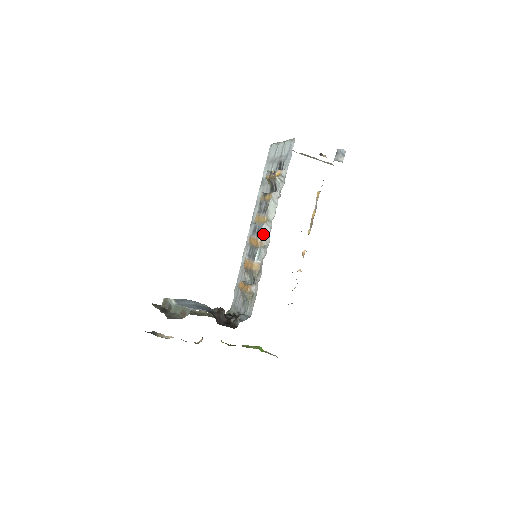
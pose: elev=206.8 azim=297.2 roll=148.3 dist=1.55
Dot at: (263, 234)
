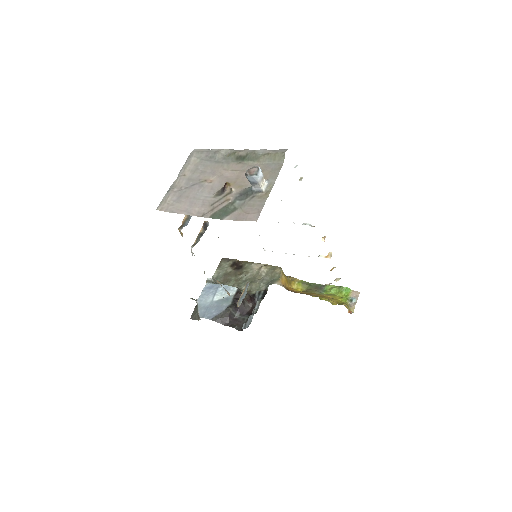
Dot at: occluded
